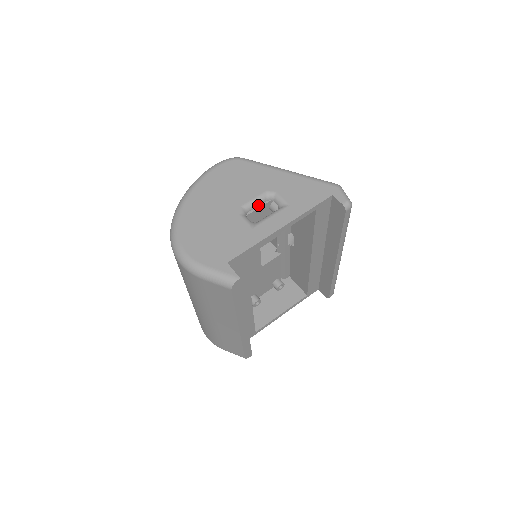
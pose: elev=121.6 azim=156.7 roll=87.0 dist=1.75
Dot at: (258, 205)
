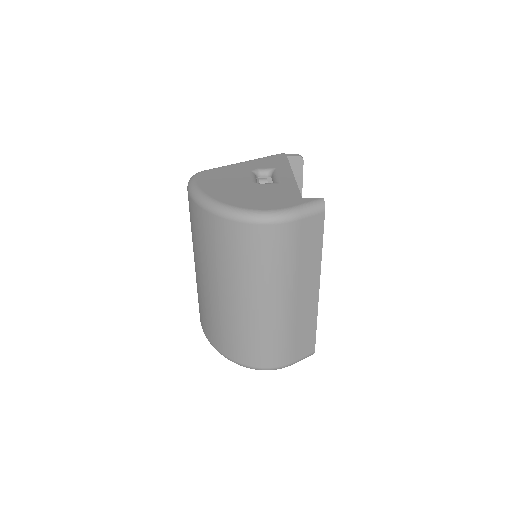
Dot at: occluded
